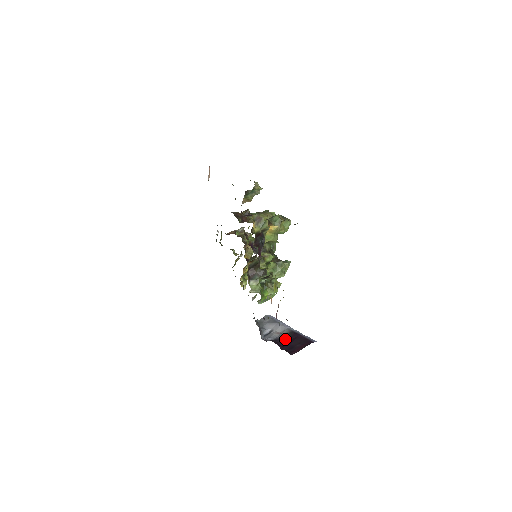
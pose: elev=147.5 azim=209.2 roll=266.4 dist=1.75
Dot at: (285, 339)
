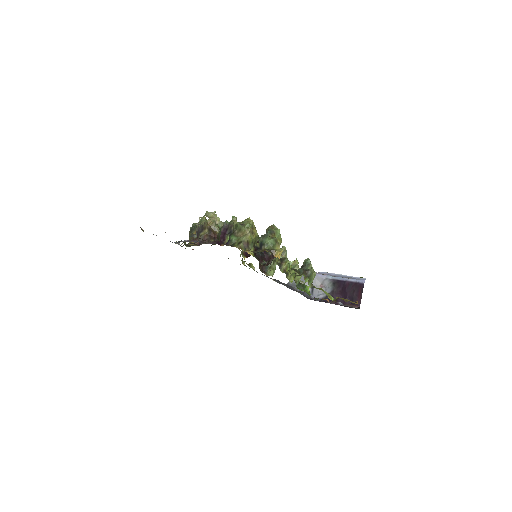
Dot at: (337, 292)
